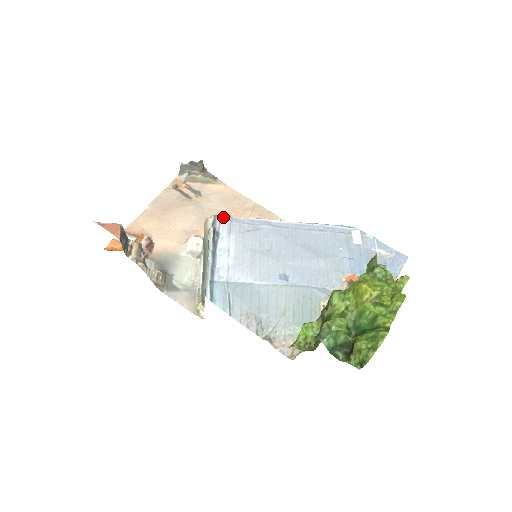
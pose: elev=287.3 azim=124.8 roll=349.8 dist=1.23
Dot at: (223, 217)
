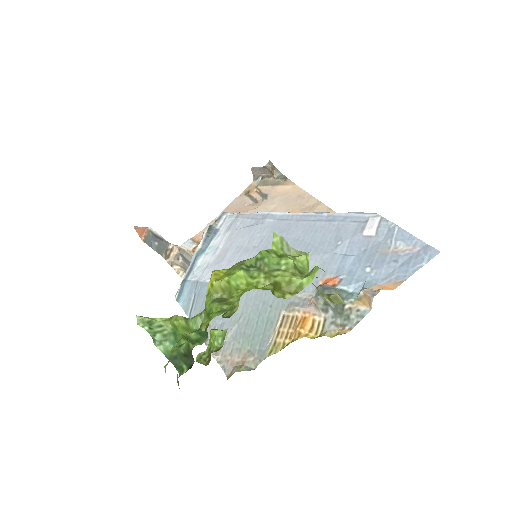
Dot at: (232, 214)
